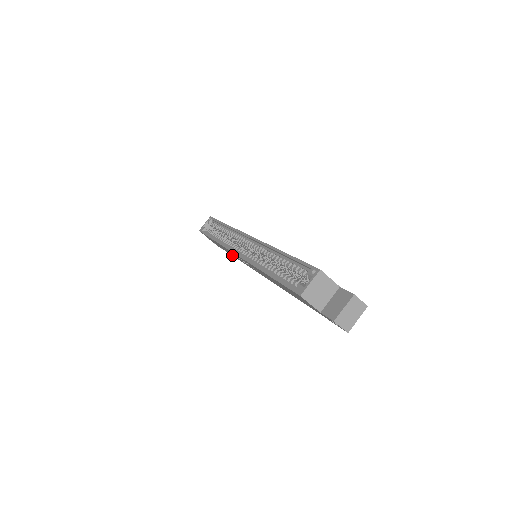
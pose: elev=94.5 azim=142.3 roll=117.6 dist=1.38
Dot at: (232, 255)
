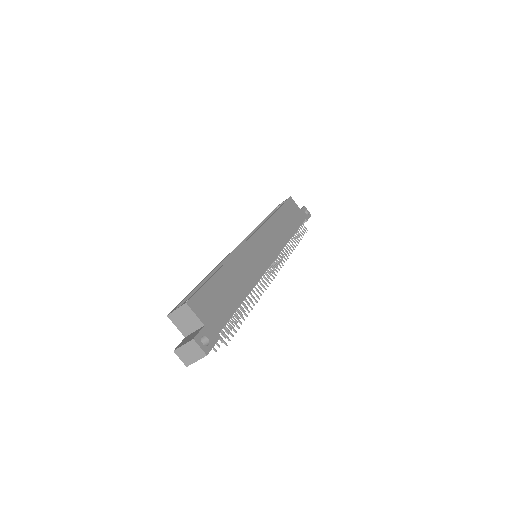
Dot at: occluded
